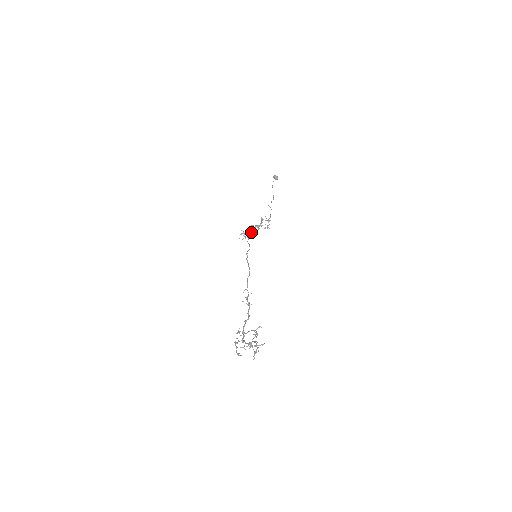
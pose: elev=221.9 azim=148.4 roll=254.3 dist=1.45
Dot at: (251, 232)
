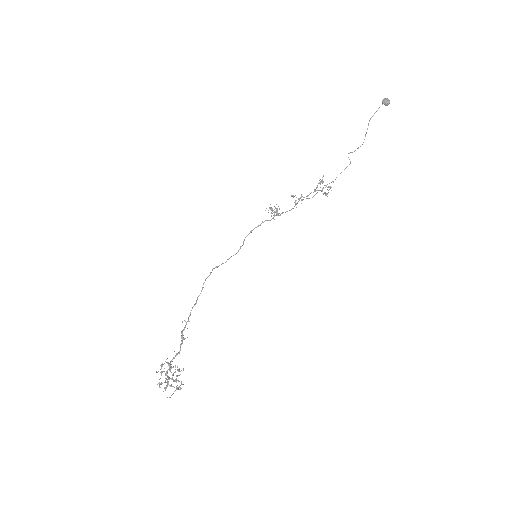
Dot at: (294, 202)
